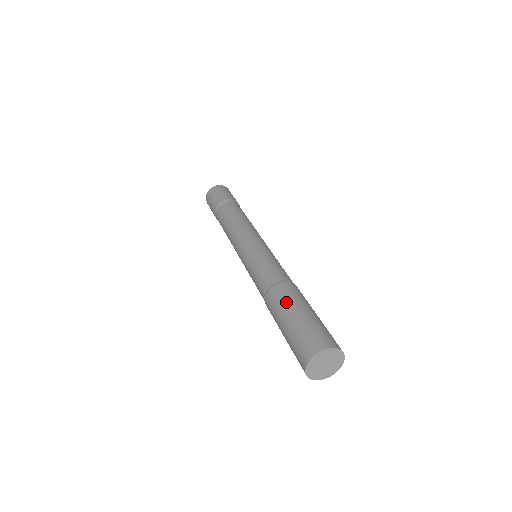
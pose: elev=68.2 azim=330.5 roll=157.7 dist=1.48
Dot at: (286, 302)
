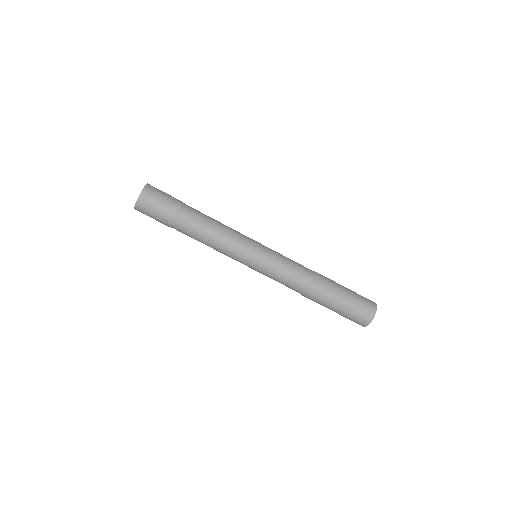
Dot at: (325, 303)
